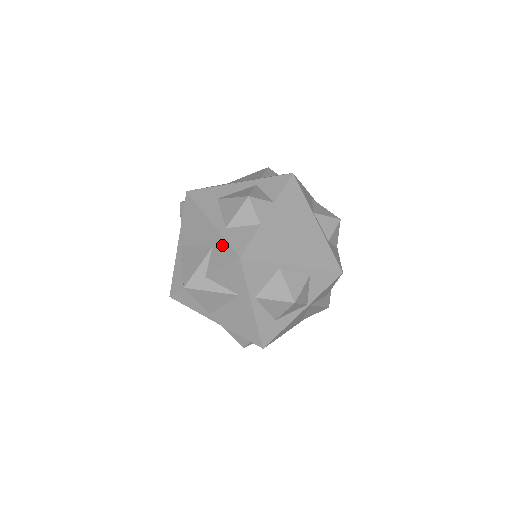
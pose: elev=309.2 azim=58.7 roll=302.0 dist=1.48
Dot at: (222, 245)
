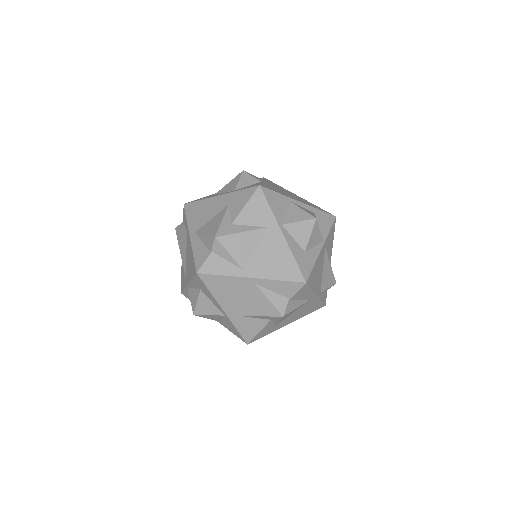
Dot at: (238, 195)
